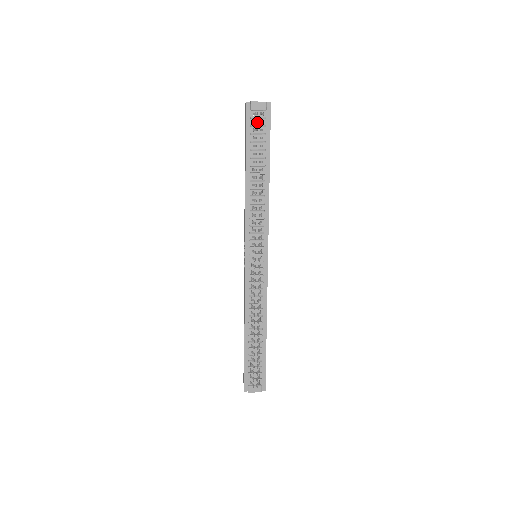
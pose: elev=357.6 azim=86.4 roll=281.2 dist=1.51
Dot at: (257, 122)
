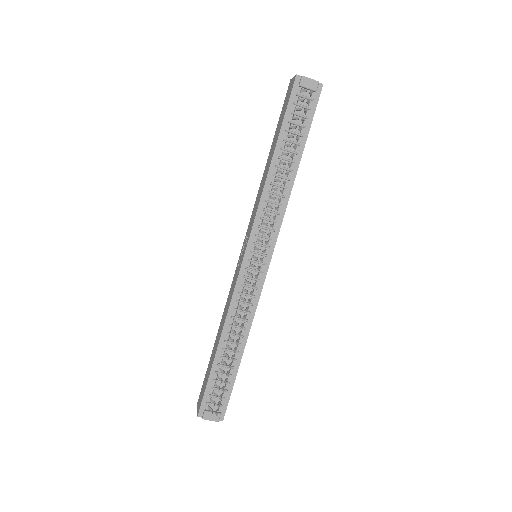
Dot at: occluded
